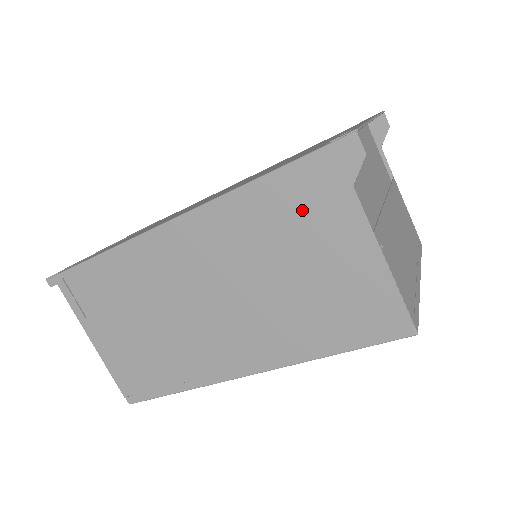
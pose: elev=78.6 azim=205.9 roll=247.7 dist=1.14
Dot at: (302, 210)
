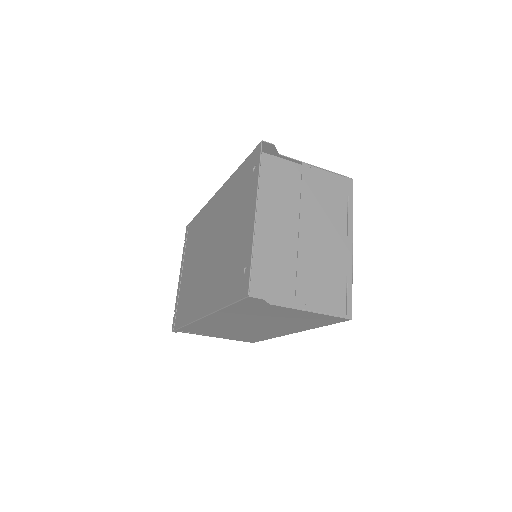
Dot at: (255, 310)
